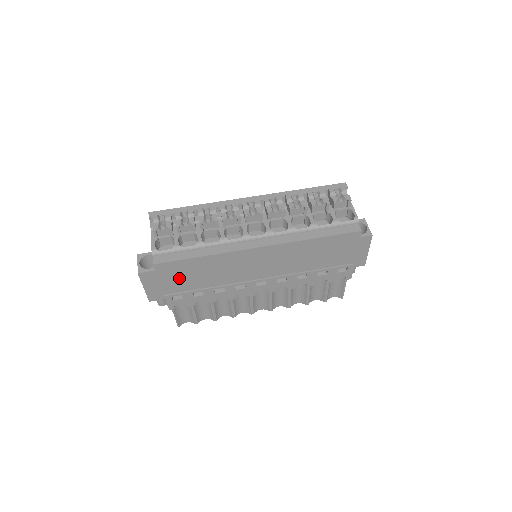
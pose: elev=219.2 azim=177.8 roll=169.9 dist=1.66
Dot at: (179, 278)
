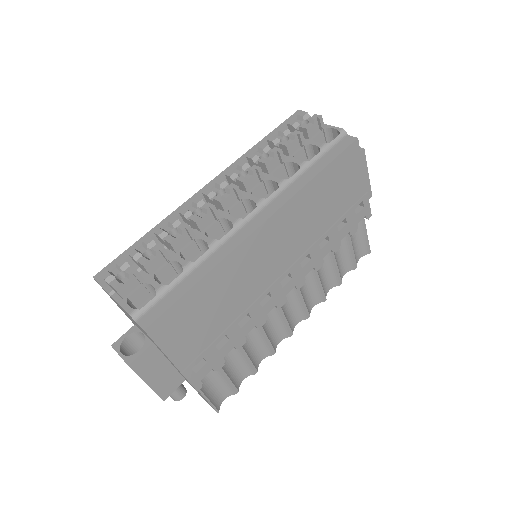
Dot at: (188, 332)
